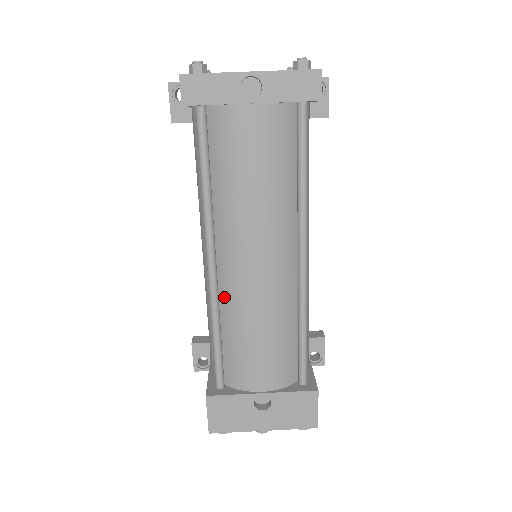
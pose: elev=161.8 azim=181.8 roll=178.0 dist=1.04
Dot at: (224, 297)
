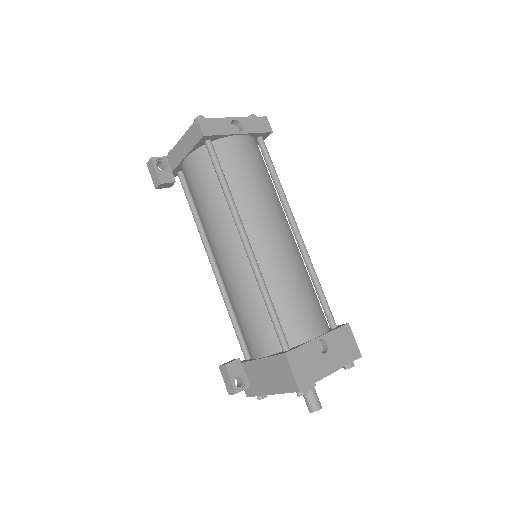
Dot at: (263, 269)
